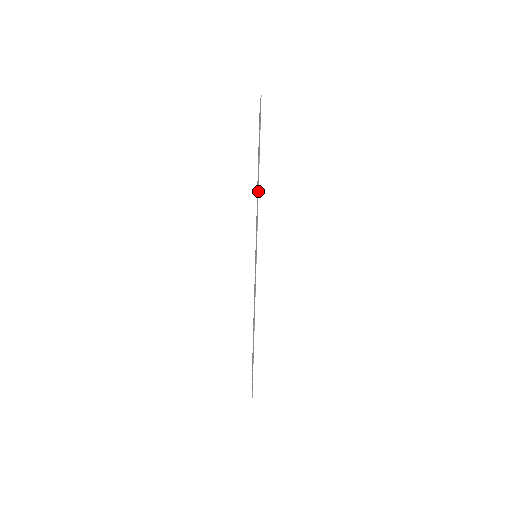
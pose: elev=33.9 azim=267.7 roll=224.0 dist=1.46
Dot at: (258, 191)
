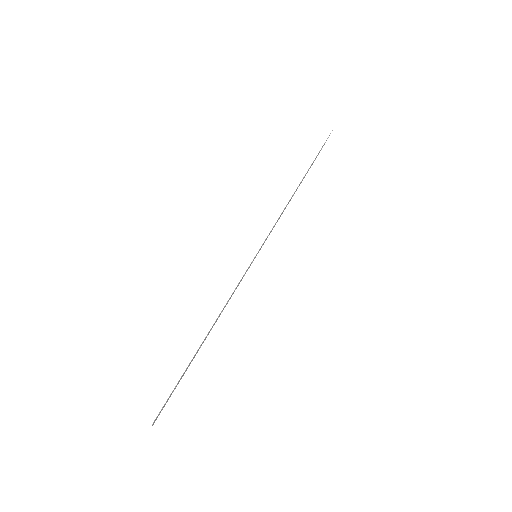
Dot at: occluded
